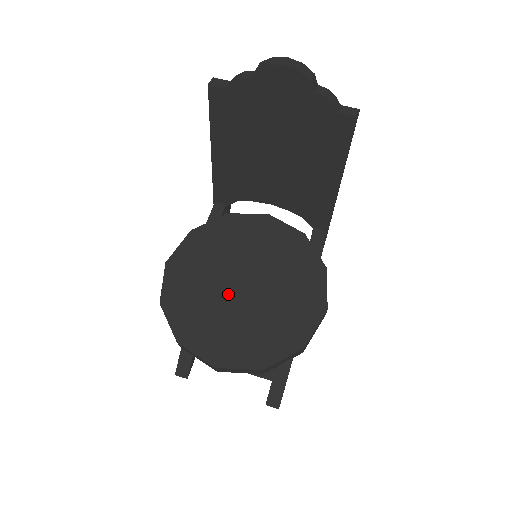
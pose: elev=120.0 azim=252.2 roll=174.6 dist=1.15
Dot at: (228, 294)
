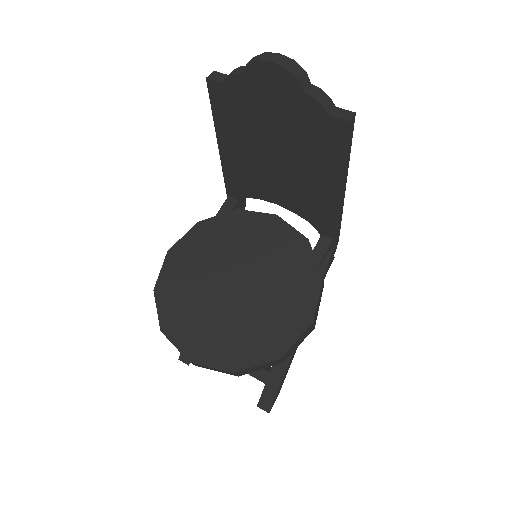
Dot at: (218, 291)
